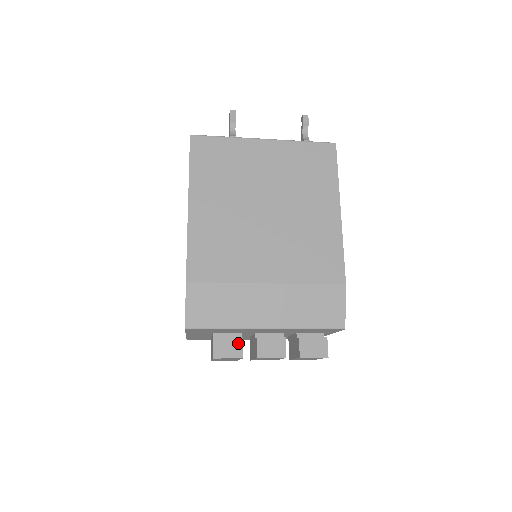
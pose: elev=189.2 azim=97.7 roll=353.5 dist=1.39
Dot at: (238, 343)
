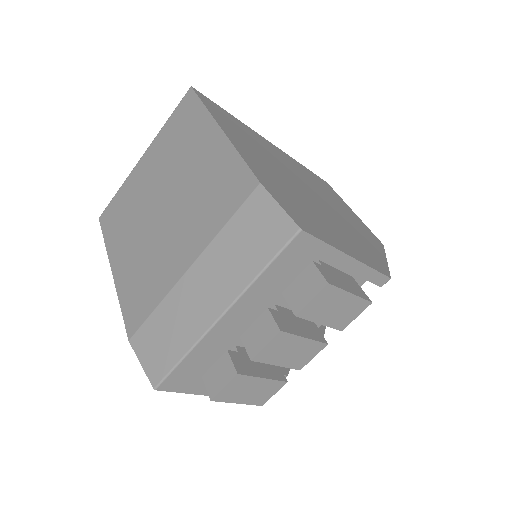
Dot at: (225, 360)
